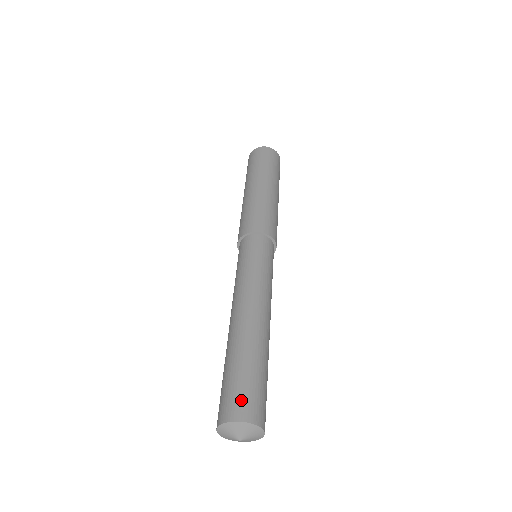
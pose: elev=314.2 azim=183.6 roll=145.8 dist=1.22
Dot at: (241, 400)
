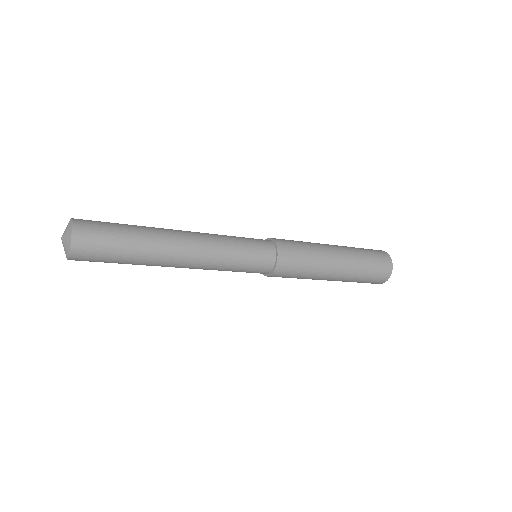
Dot at: (92, 223)
